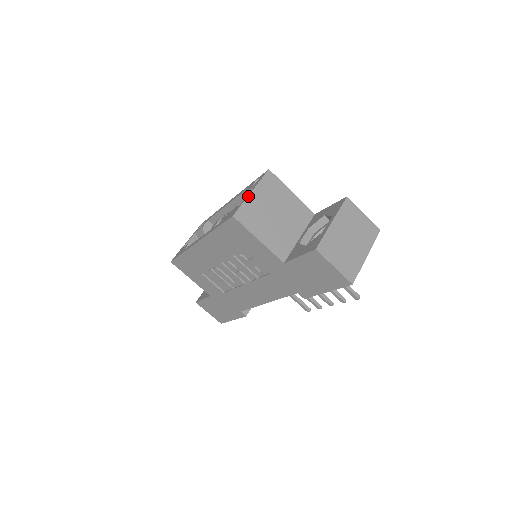
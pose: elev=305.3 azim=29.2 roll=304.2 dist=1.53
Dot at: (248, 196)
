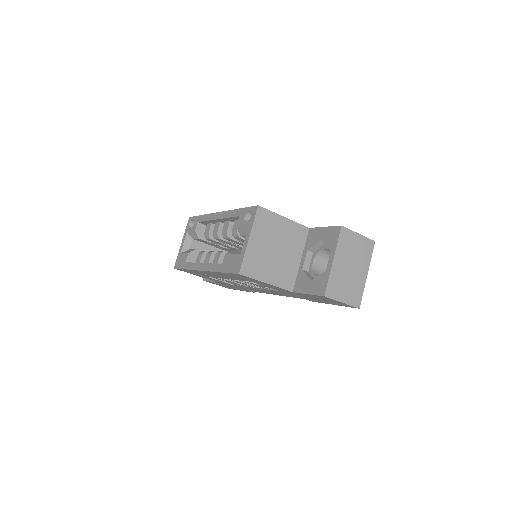
Dot at: (247, 246)
